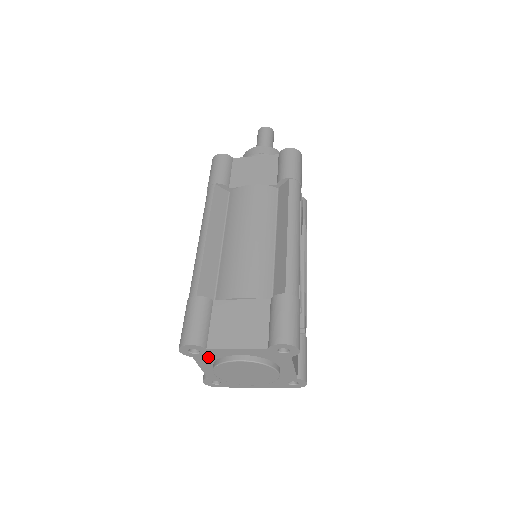
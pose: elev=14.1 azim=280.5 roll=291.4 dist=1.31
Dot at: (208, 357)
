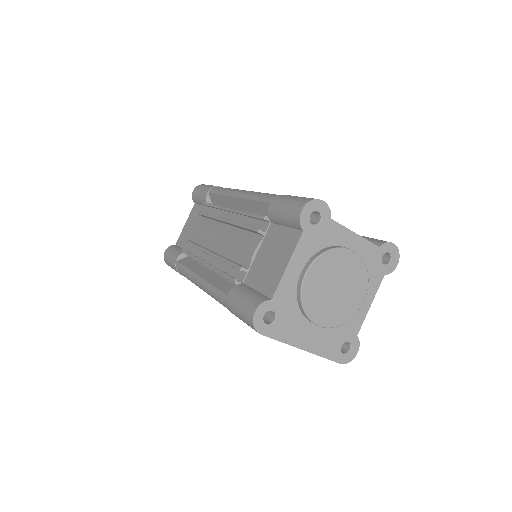
Dot at: (317, 239)
